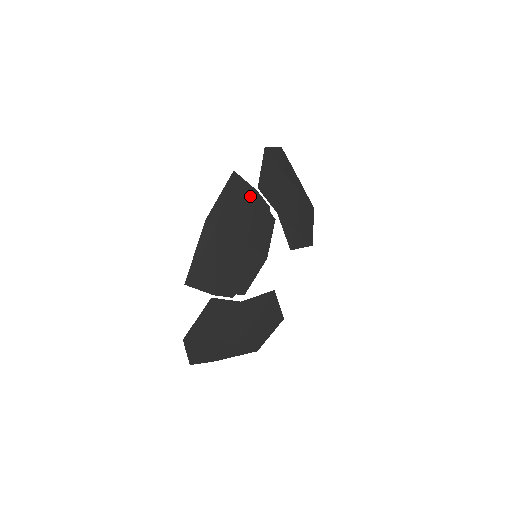
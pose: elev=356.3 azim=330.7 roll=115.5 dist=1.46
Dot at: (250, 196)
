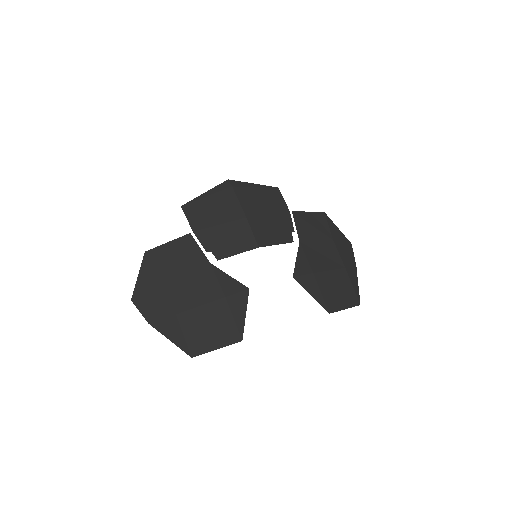
Dot at: (279, 206)
